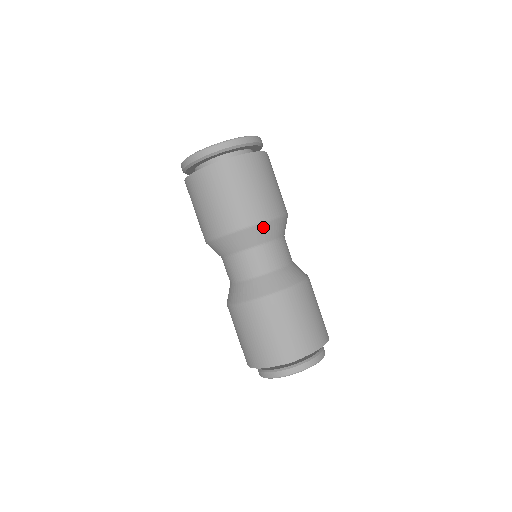
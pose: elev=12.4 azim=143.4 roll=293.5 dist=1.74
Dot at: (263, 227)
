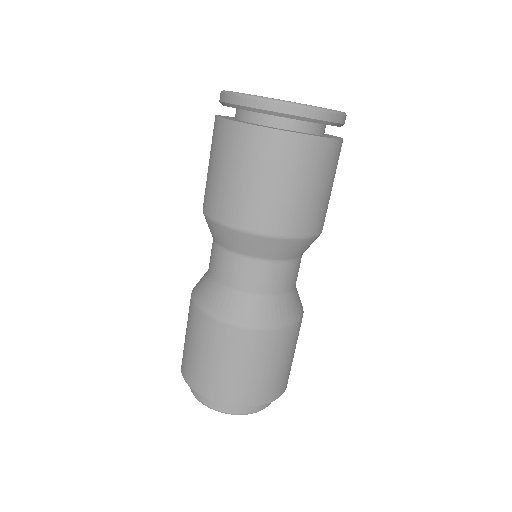
Dot at: (238, 235)
